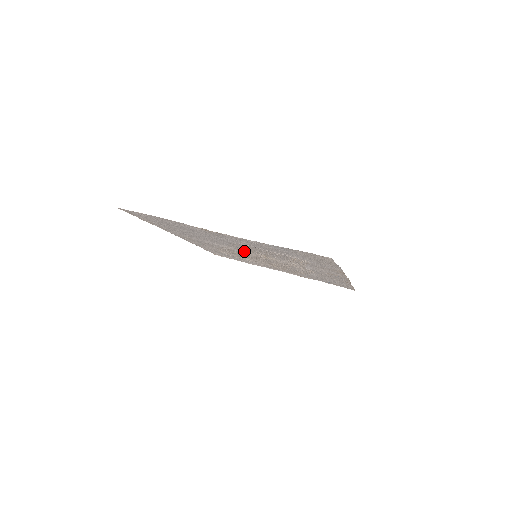
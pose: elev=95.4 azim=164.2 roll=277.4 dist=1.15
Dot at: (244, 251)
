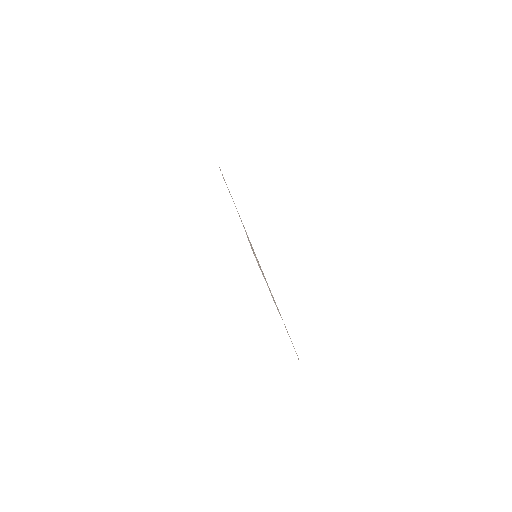
Dot at: occluded
